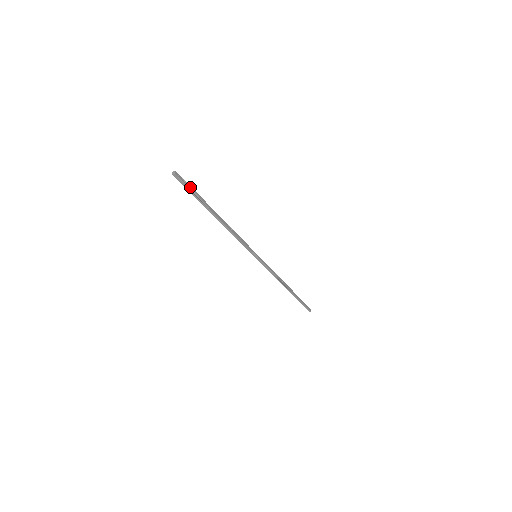
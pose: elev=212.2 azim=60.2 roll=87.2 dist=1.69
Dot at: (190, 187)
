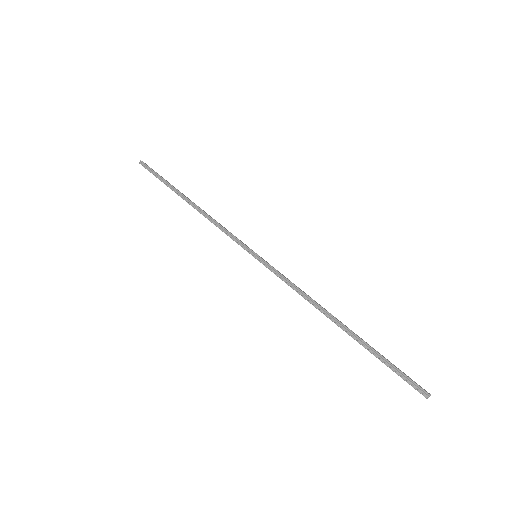
Dot at: (157, 173)
